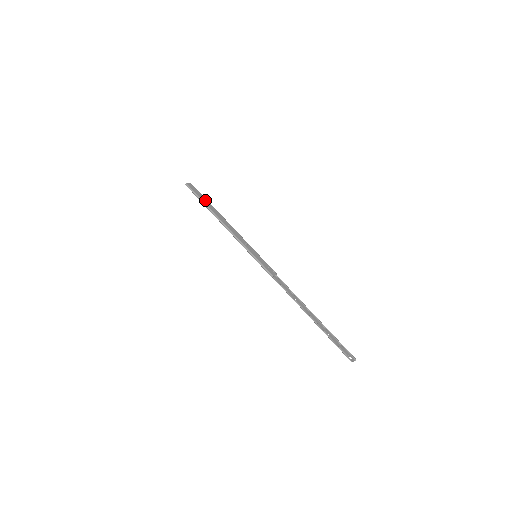
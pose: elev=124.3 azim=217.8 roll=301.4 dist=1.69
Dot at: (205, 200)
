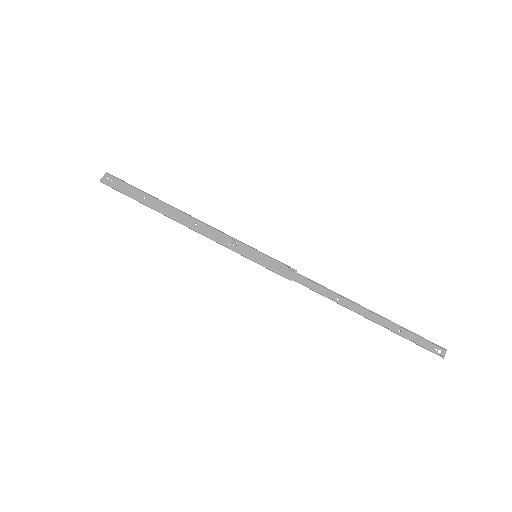
Dot at: (141, 195)
